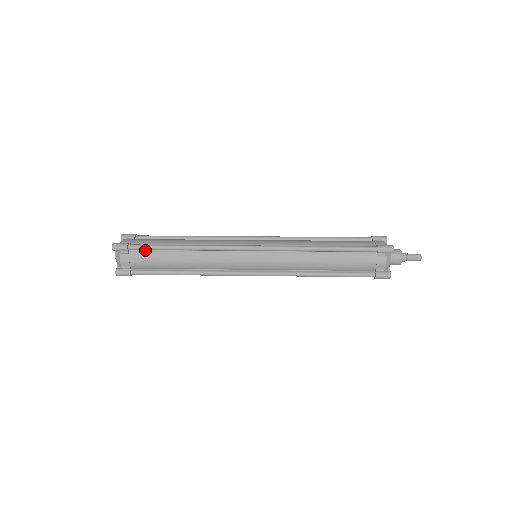
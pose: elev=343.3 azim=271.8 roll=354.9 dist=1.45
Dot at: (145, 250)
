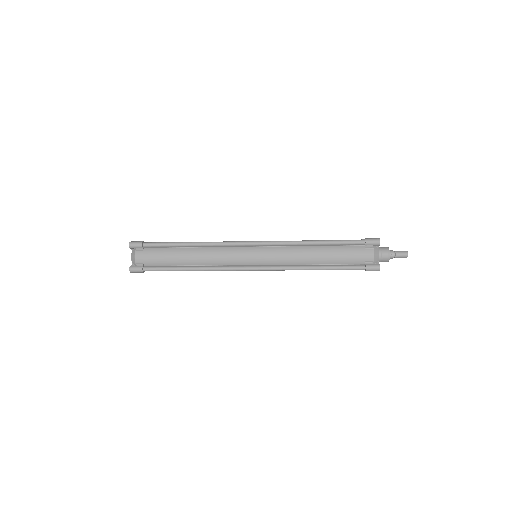
Dot at: (157, 248)
